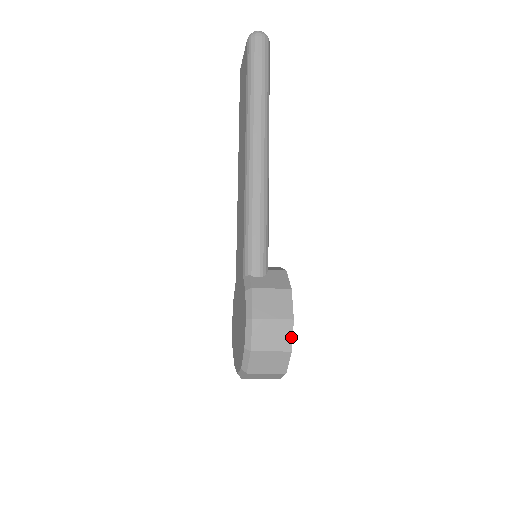
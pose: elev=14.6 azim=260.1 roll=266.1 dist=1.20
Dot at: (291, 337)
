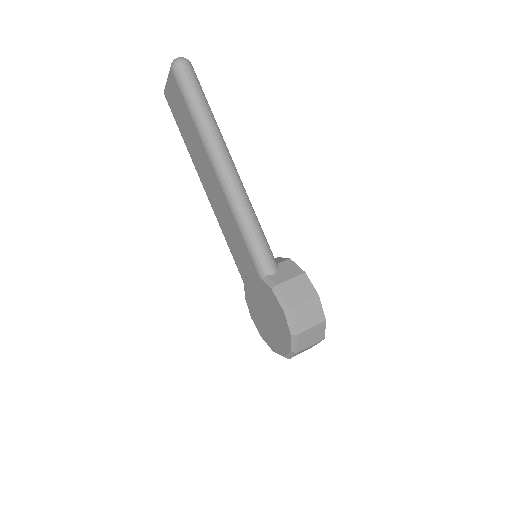
Dot at: (322, 310)
